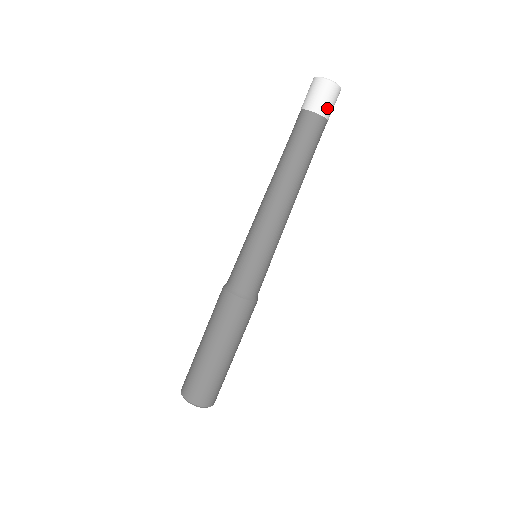
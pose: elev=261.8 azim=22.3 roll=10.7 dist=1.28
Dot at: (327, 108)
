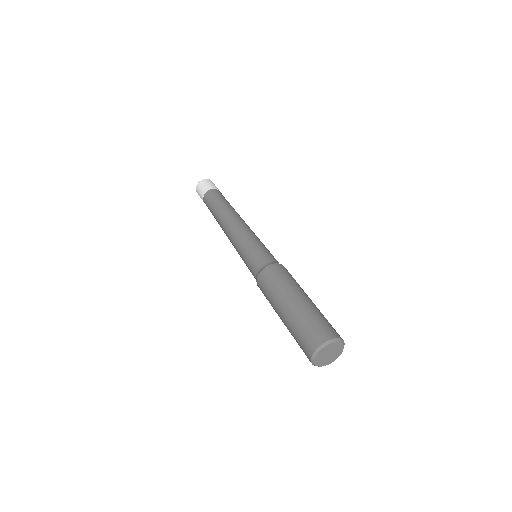
Dot at: (210, 186)
